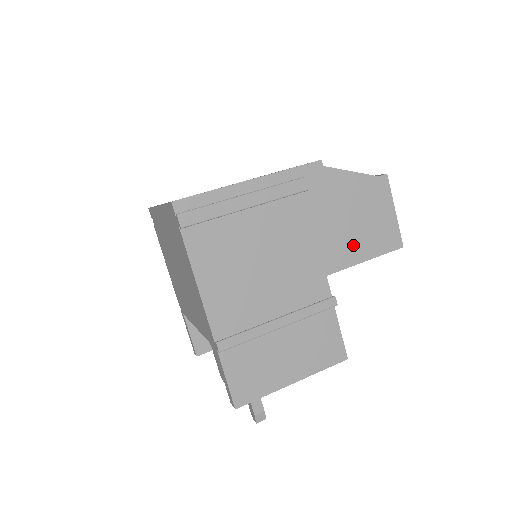
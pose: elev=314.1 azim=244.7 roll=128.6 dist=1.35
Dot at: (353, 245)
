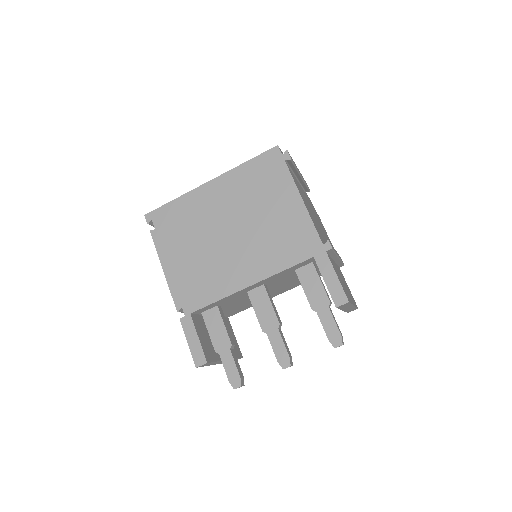
Dot at: occluded
